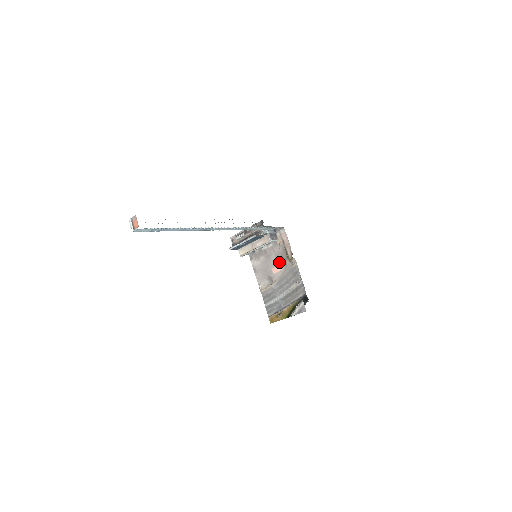
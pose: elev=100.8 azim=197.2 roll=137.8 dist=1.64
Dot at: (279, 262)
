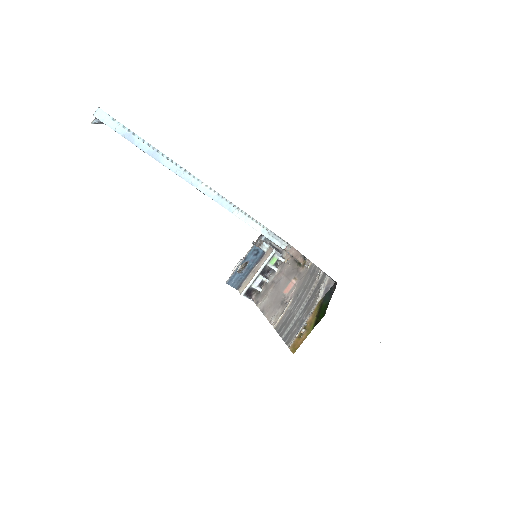
Dot at: (291, 278)
